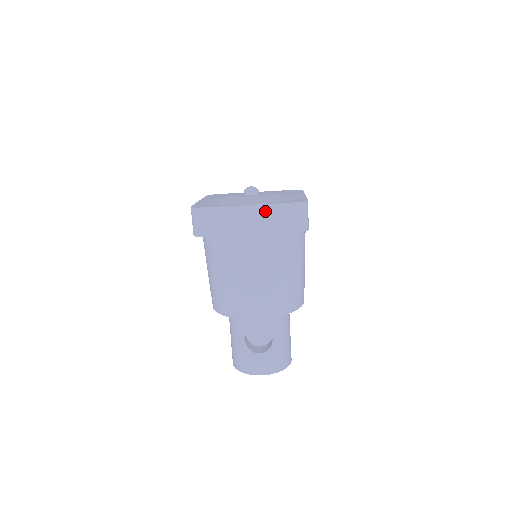
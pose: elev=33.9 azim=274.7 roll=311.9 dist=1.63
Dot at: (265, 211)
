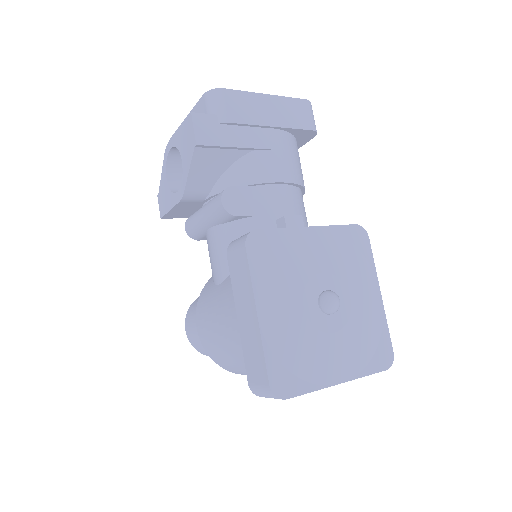
Dot at: occluded
